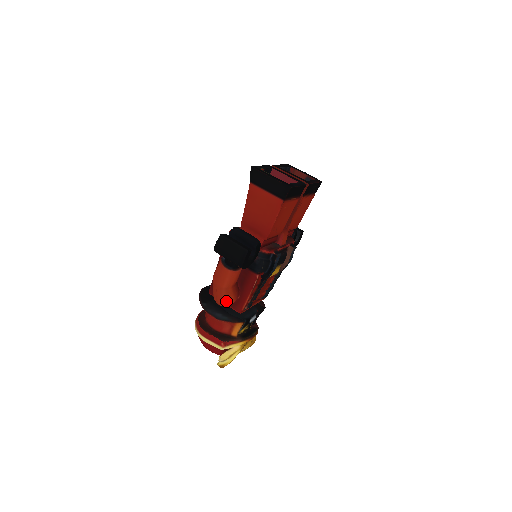
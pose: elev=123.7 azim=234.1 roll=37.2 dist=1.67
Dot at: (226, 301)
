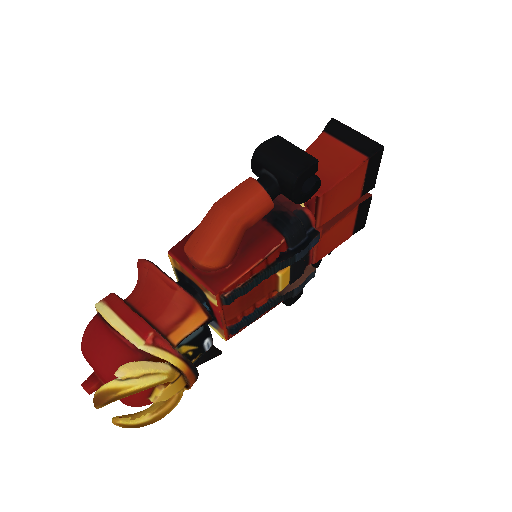
Dot at: (213, 251)
